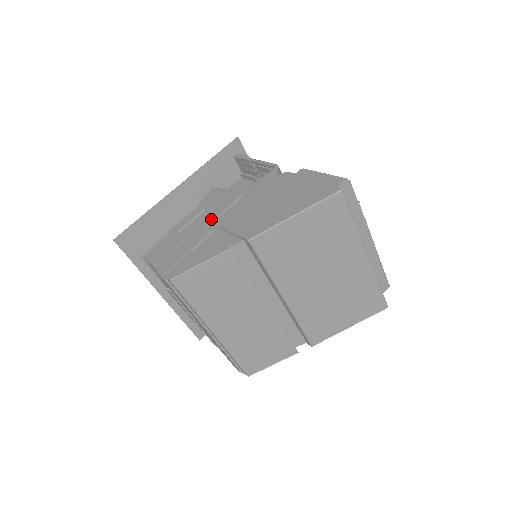
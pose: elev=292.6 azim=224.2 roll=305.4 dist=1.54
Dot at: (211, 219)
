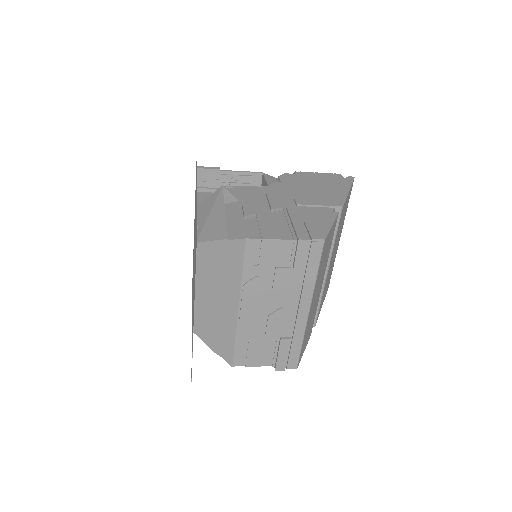
Dot at: (279, 201)
